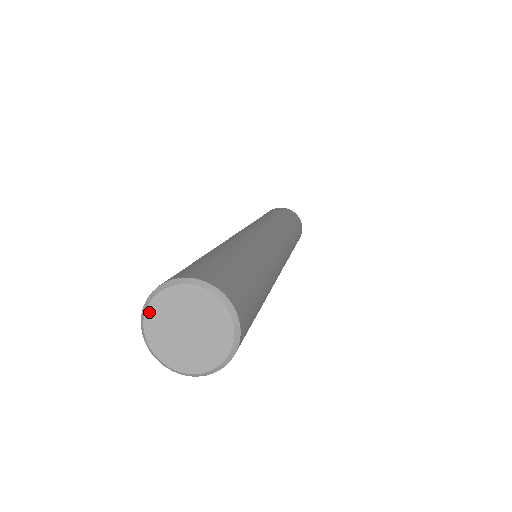
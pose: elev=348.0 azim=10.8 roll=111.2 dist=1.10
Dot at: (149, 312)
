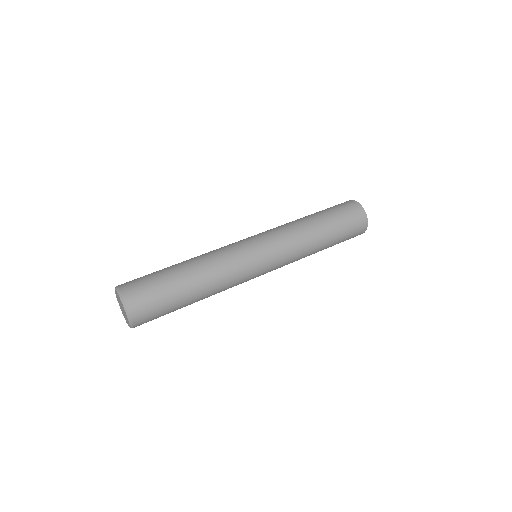
Dot at: (118, 302)
